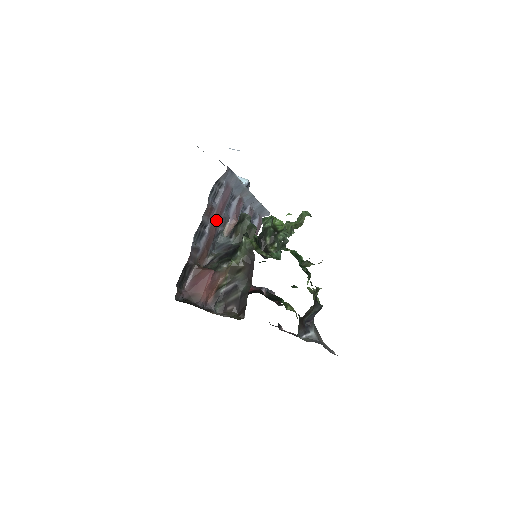
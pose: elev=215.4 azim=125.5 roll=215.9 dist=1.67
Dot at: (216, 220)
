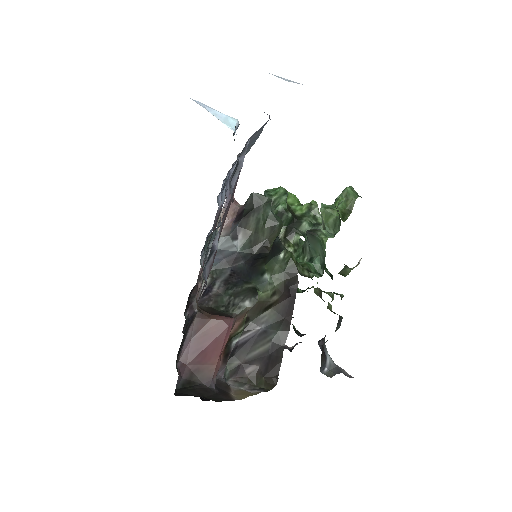
Dot at: (225, 217)
